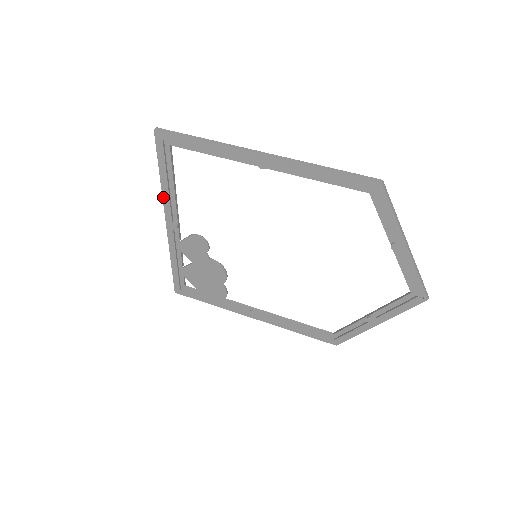
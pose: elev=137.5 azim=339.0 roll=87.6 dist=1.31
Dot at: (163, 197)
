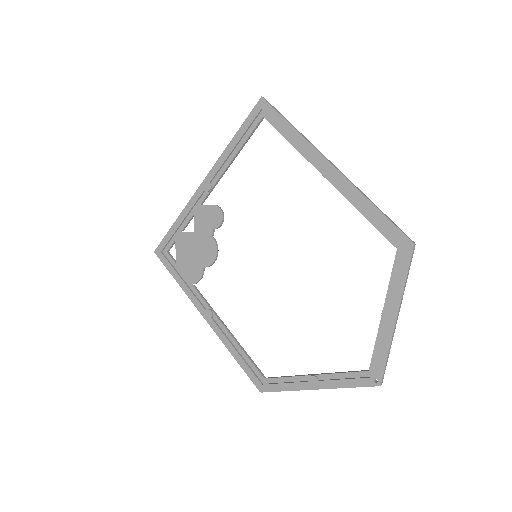
Dot at: (221, 156)
